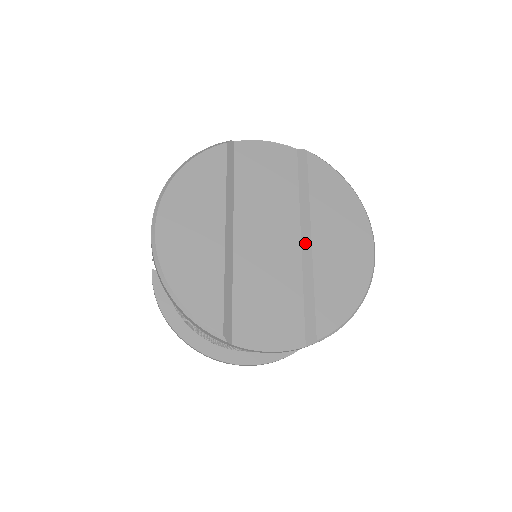
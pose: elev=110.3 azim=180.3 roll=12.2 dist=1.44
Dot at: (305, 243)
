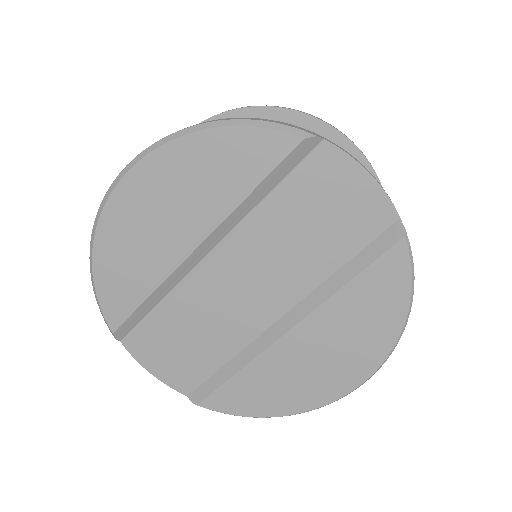
Dot at: (279, 326)
